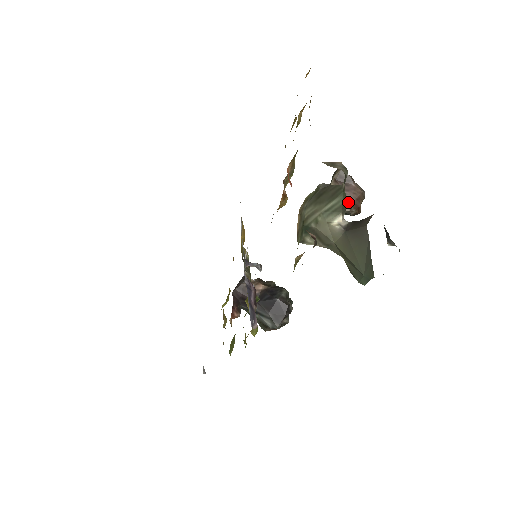
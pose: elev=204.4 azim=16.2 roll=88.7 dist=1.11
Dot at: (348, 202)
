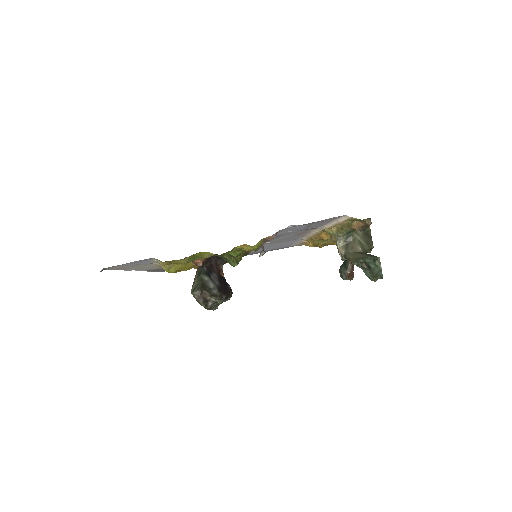
Dot at: (351, 267)
